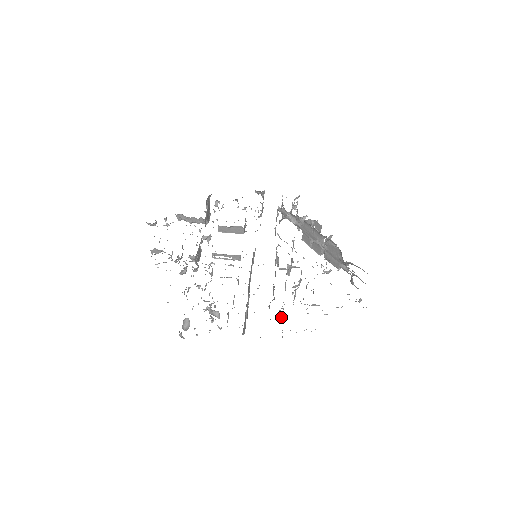
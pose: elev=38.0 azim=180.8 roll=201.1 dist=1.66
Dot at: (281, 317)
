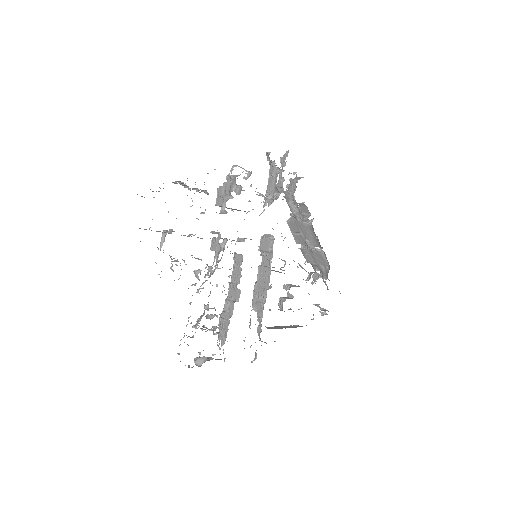
Dot at: occluded
